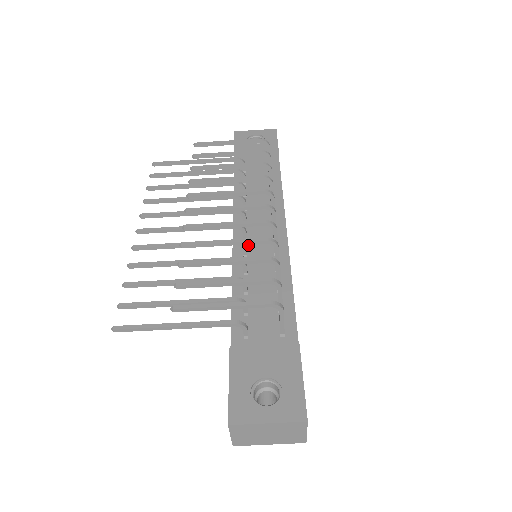
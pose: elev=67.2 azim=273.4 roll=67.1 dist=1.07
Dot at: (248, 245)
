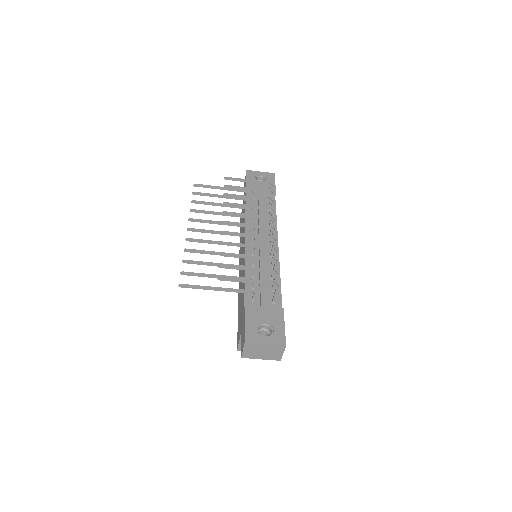
Dot at: (255, 249)
